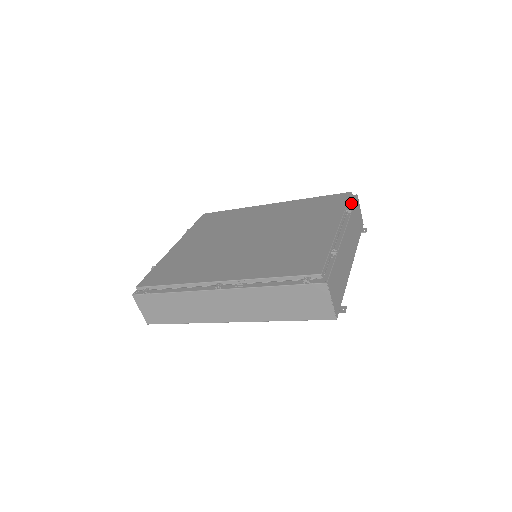
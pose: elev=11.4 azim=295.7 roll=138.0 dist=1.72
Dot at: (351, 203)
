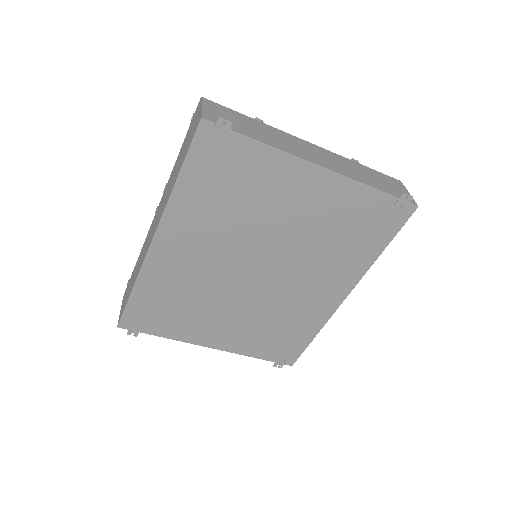
Dot at: occluded
